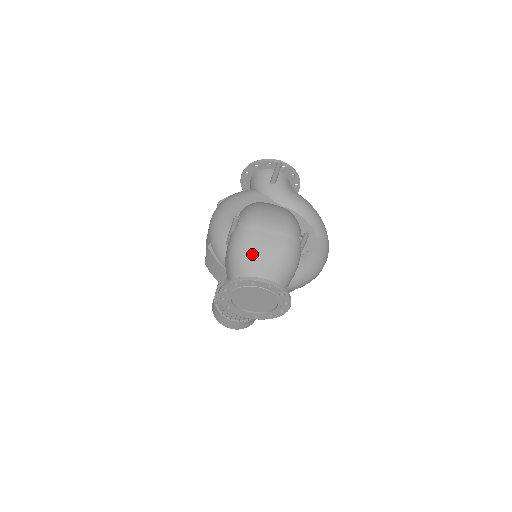
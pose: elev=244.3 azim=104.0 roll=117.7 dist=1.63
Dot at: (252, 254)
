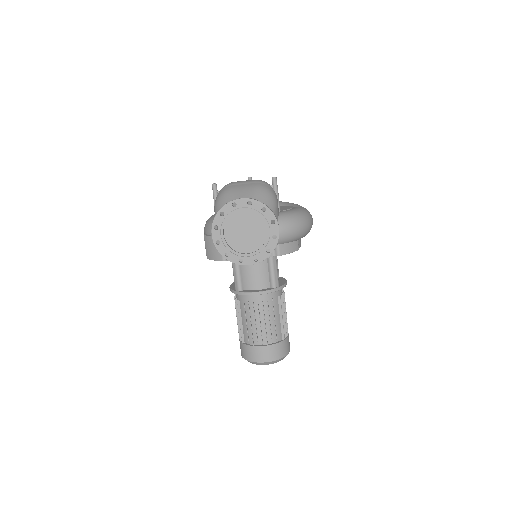
Dot at: (231, 196)
